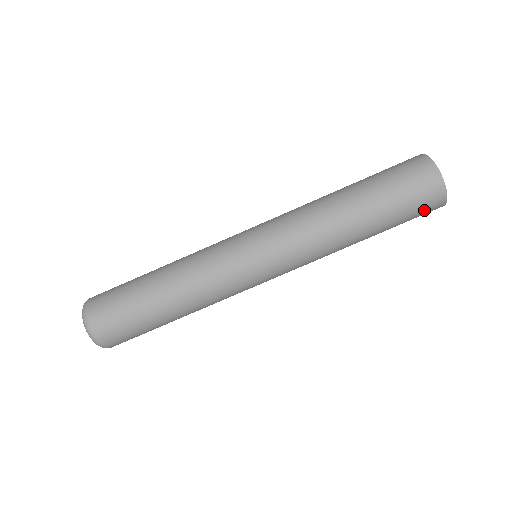
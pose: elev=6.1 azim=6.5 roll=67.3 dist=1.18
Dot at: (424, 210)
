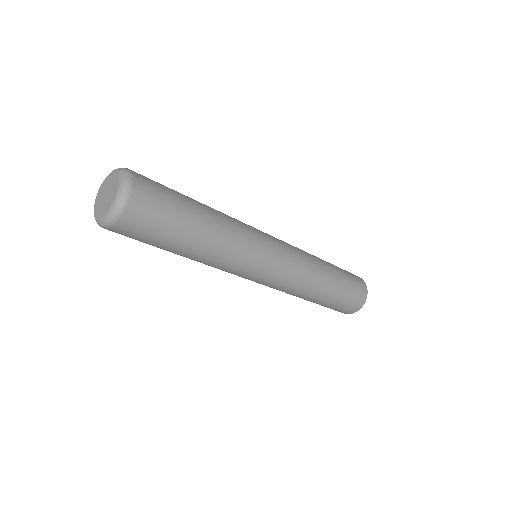
Dot at: (345, 309)
